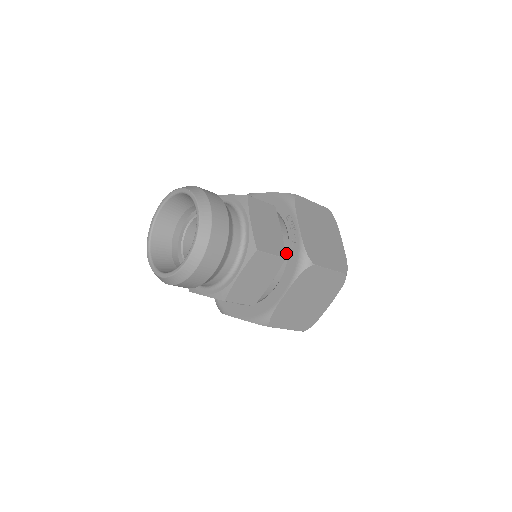
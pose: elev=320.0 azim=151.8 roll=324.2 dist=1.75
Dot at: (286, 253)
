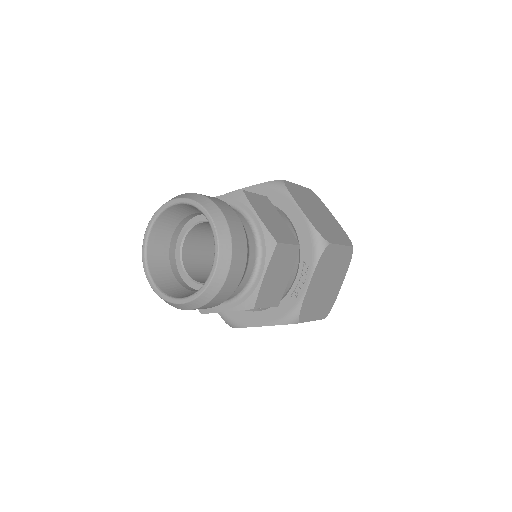
Dot at: occluded
